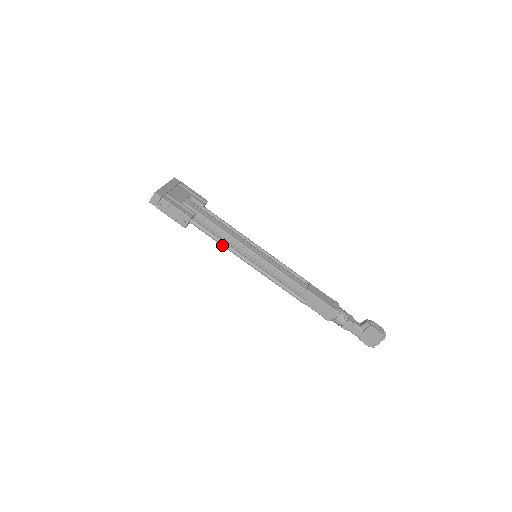
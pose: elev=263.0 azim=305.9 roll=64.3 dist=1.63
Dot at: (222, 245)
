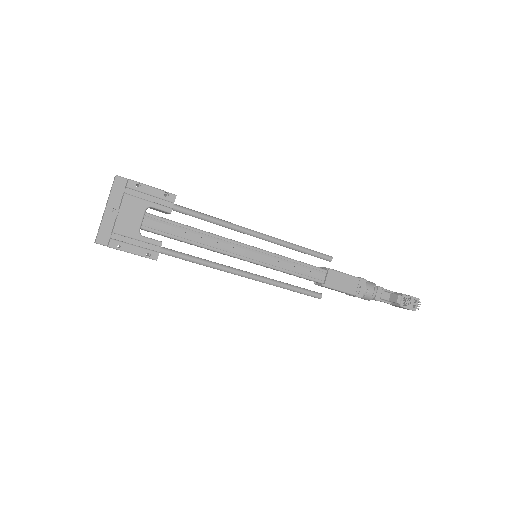
Dot at: (208, 266)
